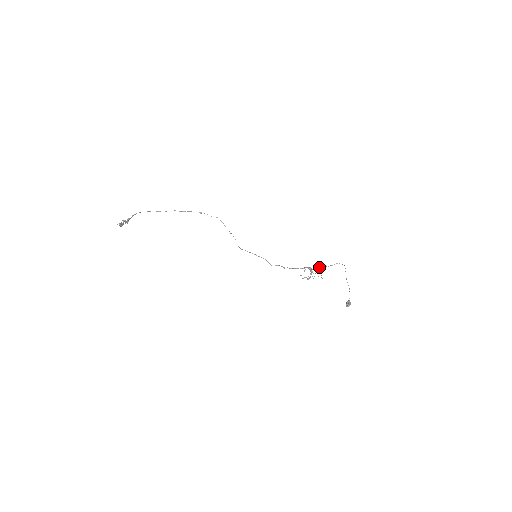
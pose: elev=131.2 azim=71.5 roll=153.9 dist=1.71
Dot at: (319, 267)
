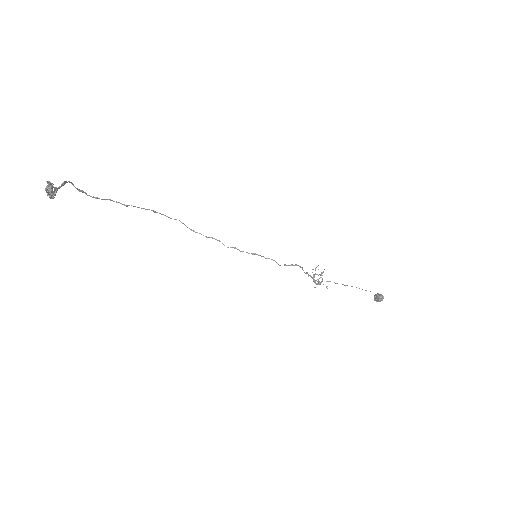
Dot at: occluded
